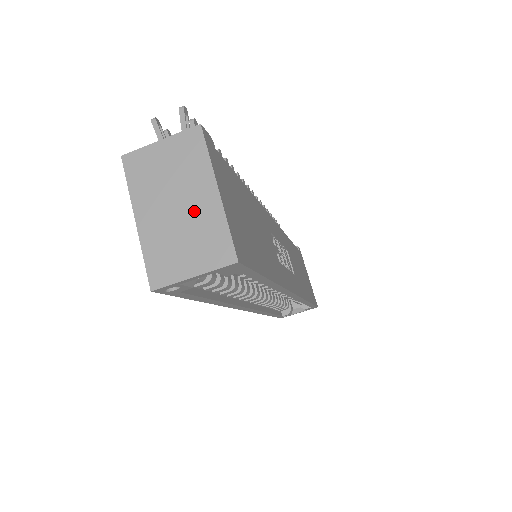
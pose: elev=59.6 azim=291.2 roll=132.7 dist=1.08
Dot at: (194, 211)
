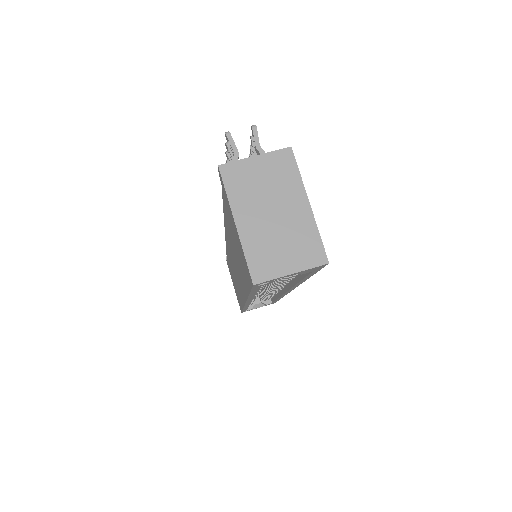
Dot at: (289, 219)
